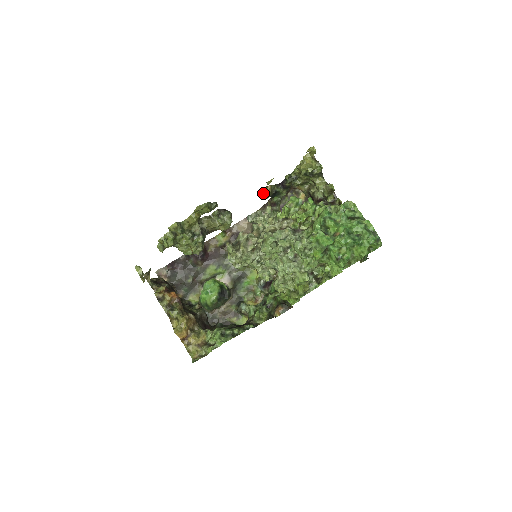
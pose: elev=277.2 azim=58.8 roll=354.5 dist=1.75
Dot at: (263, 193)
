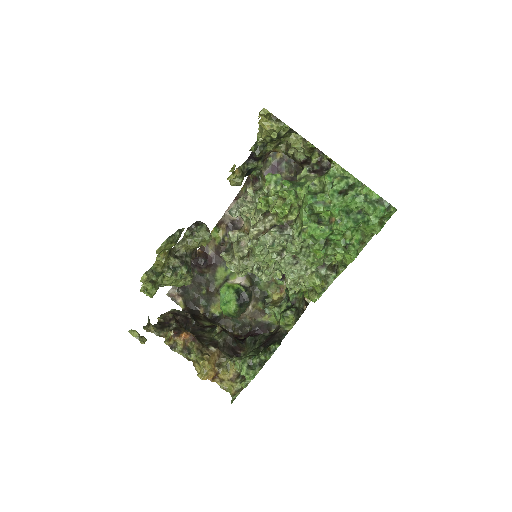
Dot at: (233, 181)
